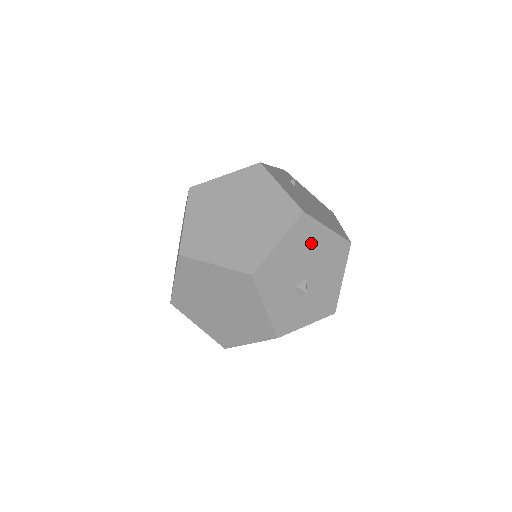
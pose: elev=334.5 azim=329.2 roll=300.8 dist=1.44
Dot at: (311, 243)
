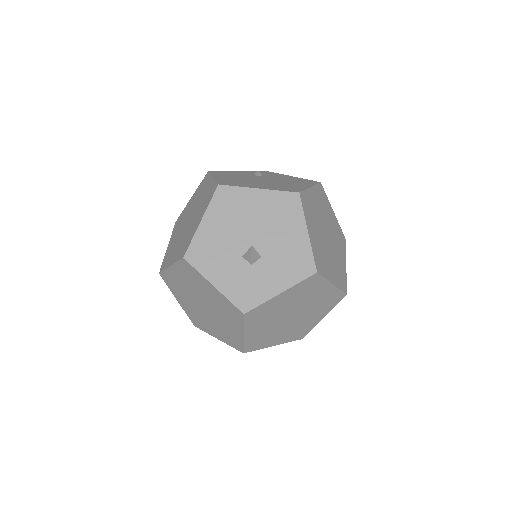
Dot at: (242, 209)
